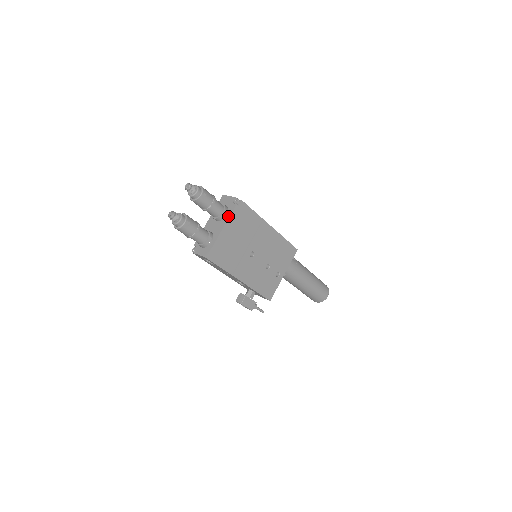
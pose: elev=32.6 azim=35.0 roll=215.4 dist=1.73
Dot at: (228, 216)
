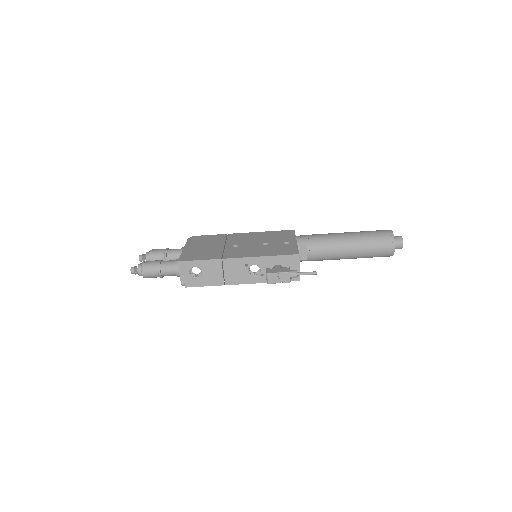
Dot at: occluded
